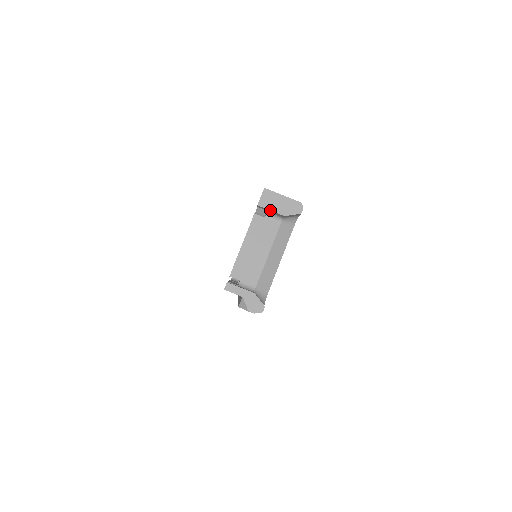
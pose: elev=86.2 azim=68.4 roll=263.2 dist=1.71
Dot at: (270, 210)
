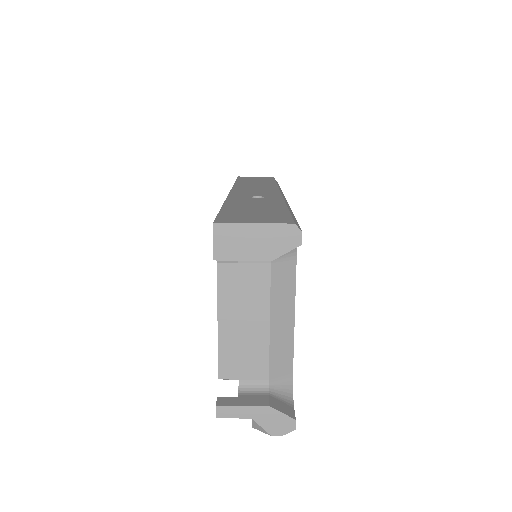
Dot at: (241, 260)
